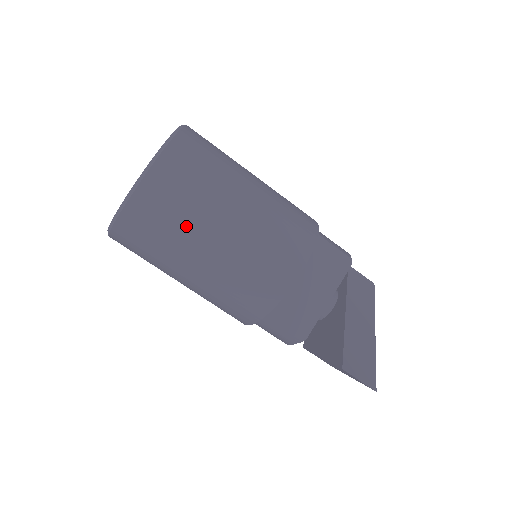
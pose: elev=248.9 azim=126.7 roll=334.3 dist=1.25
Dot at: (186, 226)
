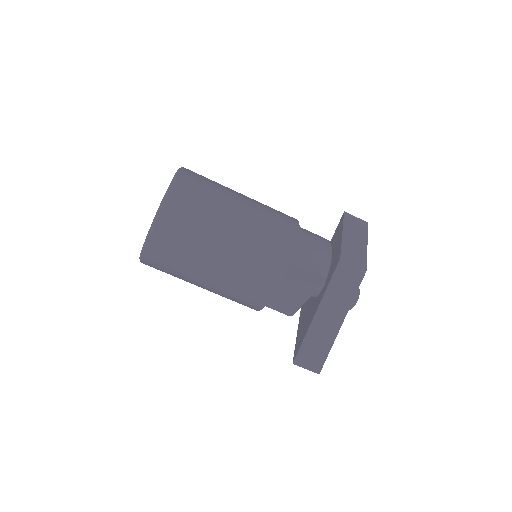
Dot at: (181, 277)
